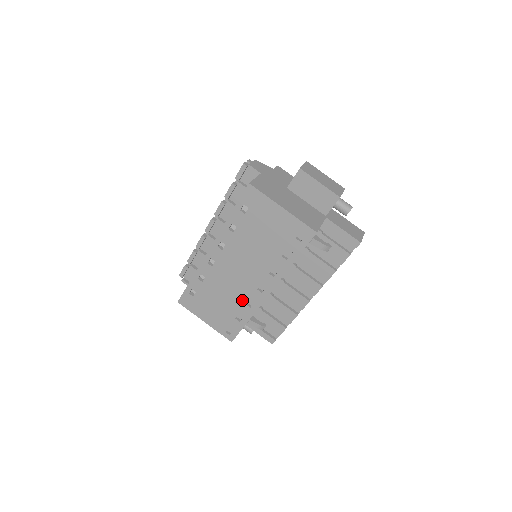
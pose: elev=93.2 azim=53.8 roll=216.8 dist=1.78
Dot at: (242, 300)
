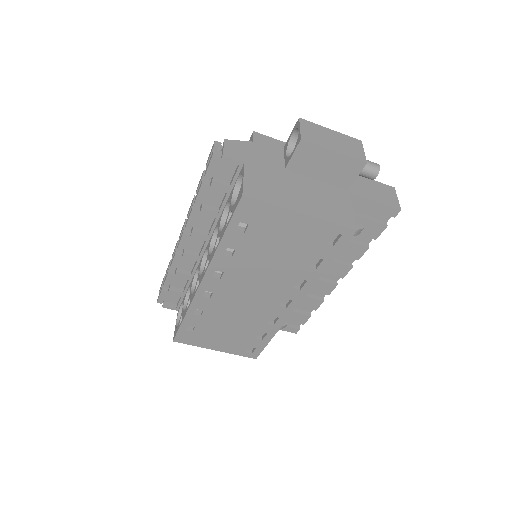
Dot at: (261, 320)
